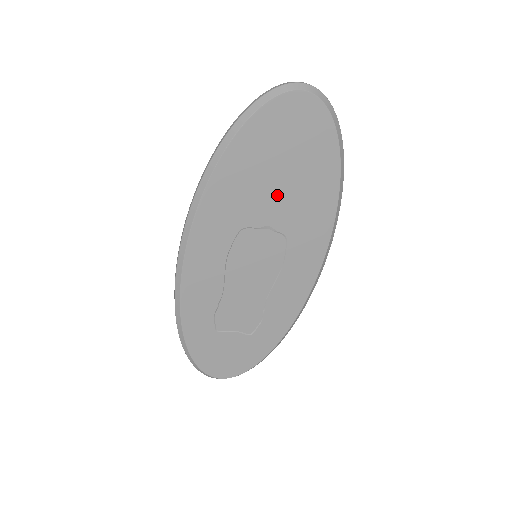
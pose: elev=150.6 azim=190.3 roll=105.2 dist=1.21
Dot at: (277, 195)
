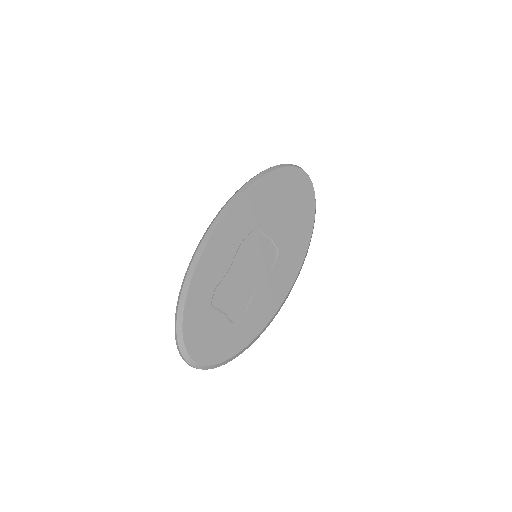
Dot at: (280, 220)
